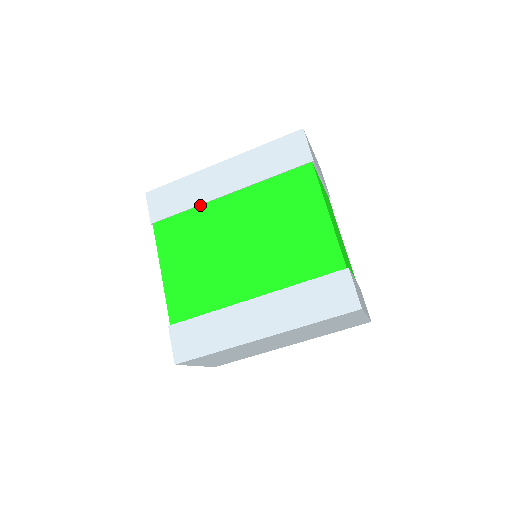
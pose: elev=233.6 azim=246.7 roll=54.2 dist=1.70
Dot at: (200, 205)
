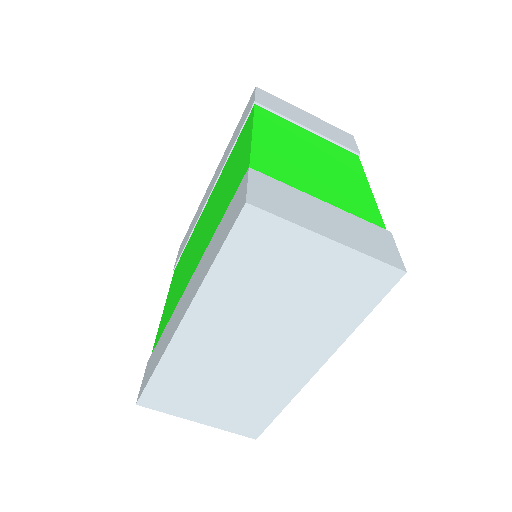
Dot at: (195, 226)
